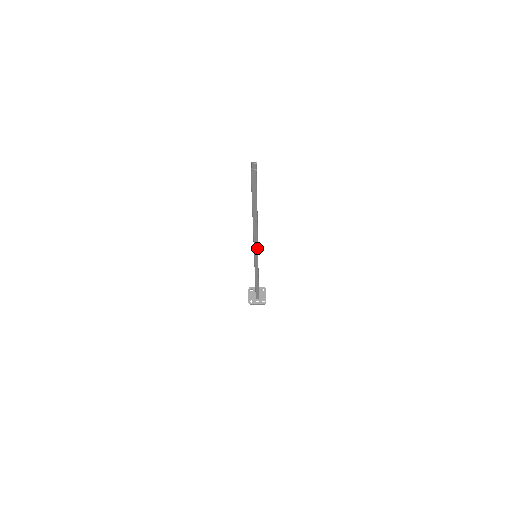
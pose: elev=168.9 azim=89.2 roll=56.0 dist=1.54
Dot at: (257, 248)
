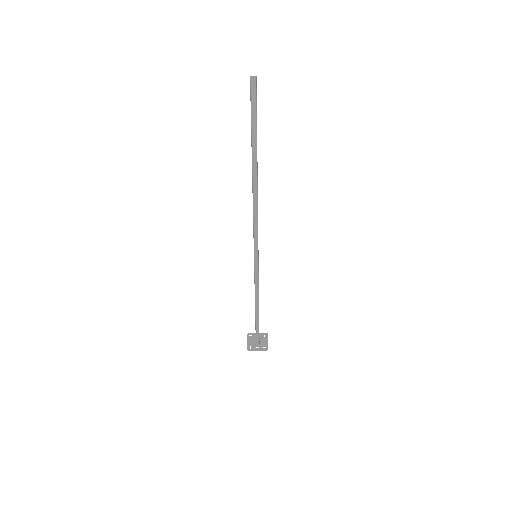
Dot at: (257, 235)
